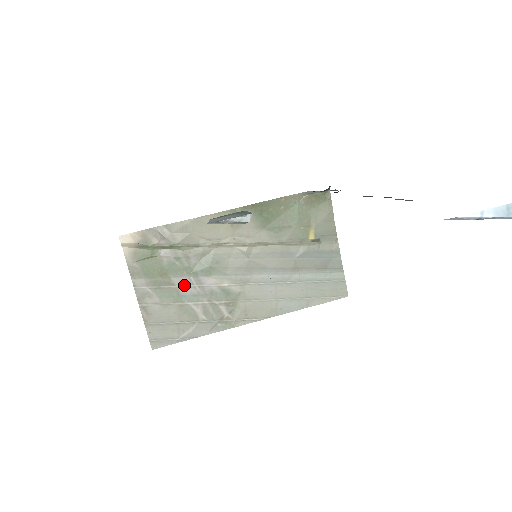
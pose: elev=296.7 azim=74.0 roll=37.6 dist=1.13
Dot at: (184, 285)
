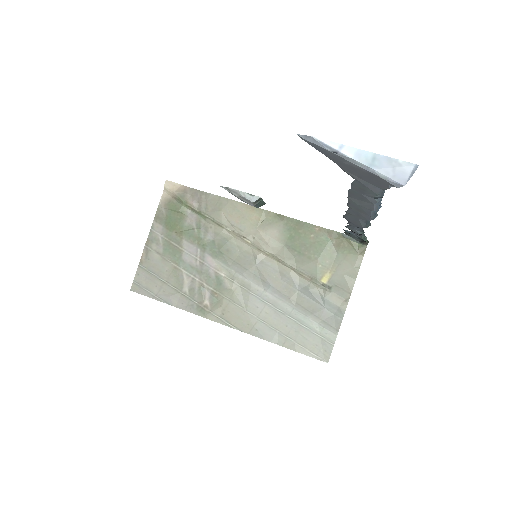
Dot at: (189, 252)
